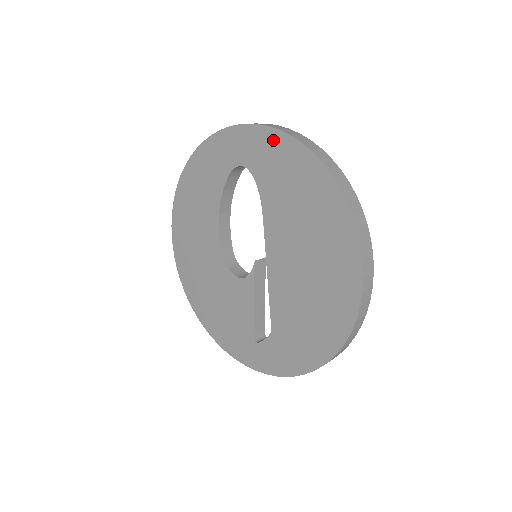
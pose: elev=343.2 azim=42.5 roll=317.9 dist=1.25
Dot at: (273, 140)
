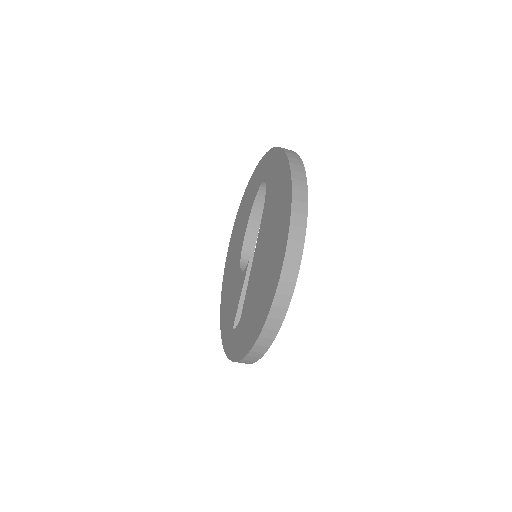
Dot at: (279, 158)
